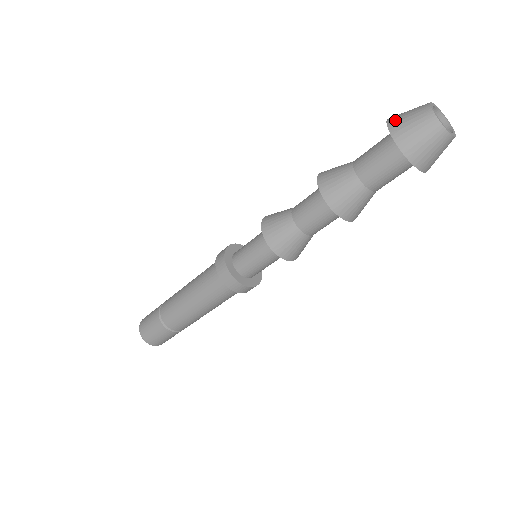
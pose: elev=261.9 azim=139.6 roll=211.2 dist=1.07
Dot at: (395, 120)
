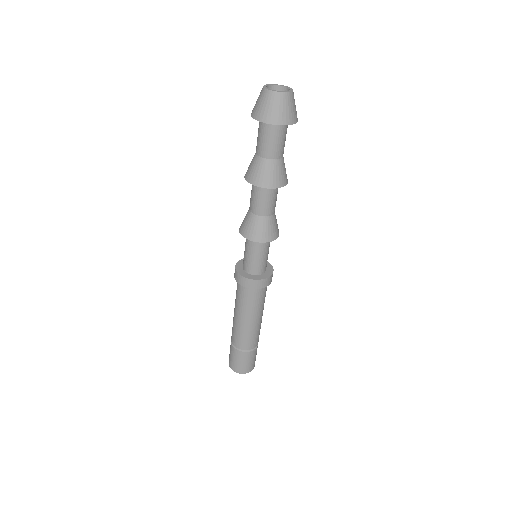
Dot at: (254, 111)
